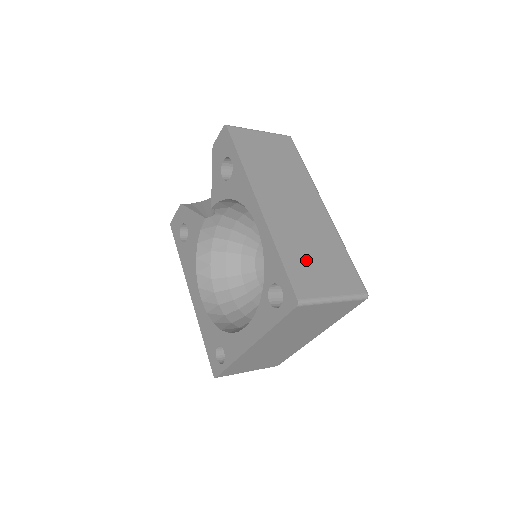
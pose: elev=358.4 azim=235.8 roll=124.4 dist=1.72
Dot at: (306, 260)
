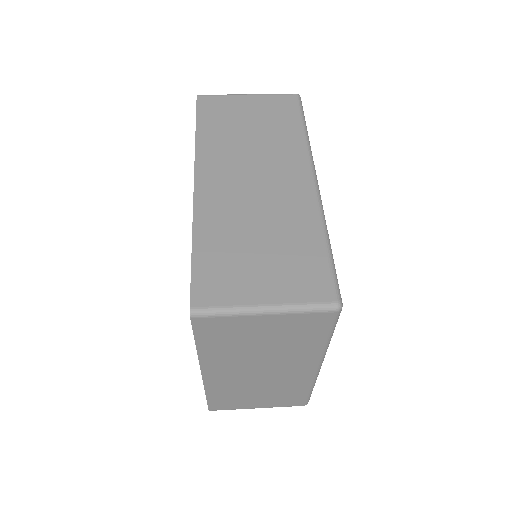
Dot at: (237, 252)
